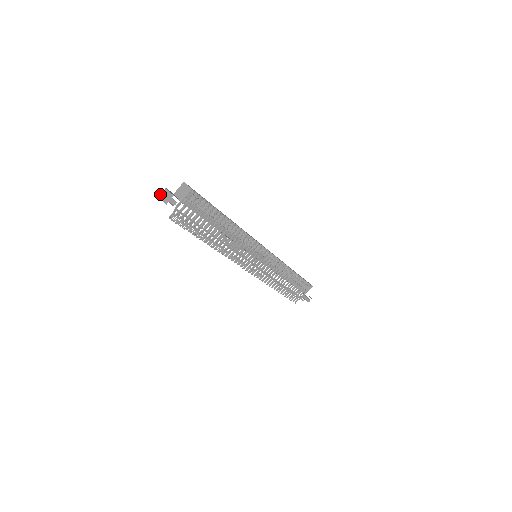
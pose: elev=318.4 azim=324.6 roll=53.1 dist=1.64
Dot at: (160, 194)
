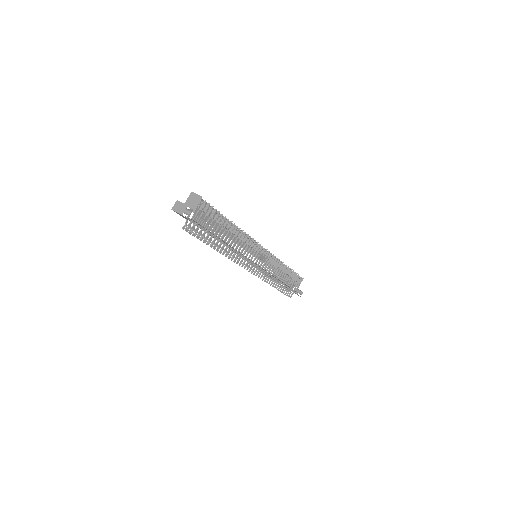
Dot at: occluded
